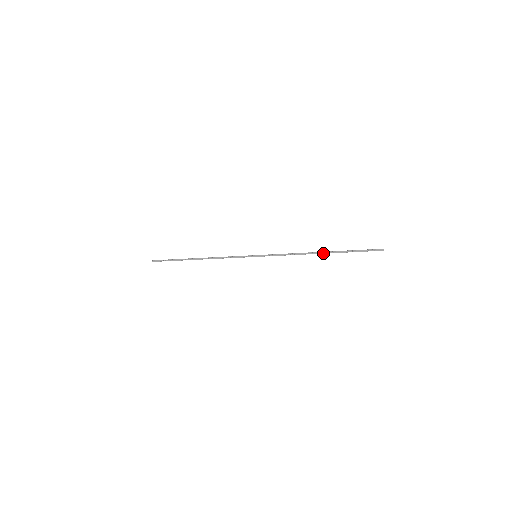
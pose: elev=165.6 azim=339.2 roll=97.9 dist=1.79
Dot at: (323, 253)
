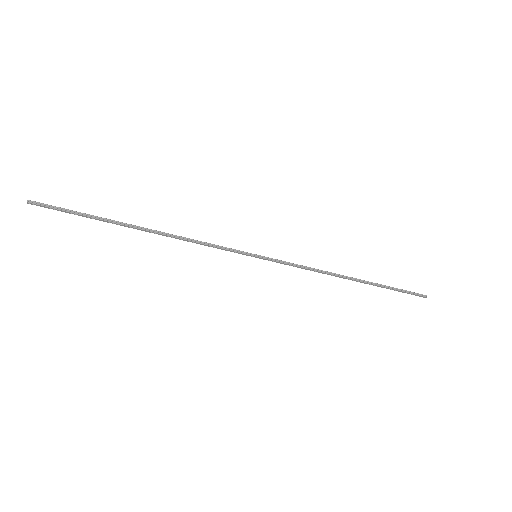
Dot at: (356, 281)
